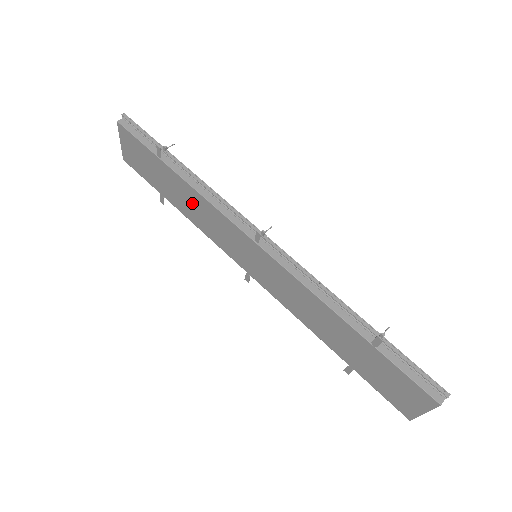
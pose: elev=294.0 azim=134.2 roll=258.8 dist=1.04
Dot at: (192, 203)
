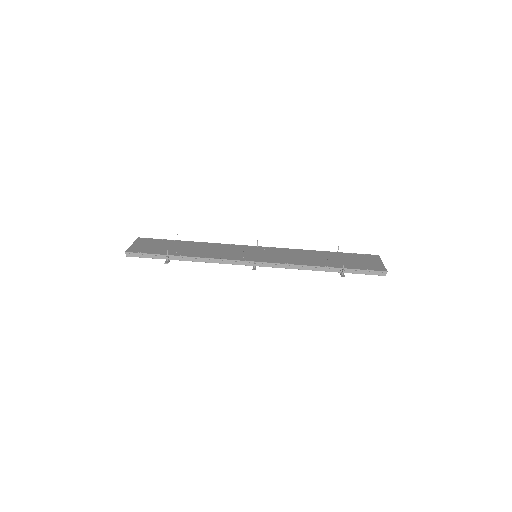
Dot at: occluded
